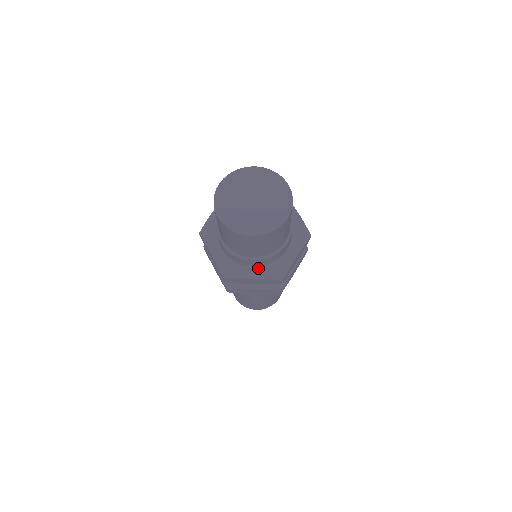
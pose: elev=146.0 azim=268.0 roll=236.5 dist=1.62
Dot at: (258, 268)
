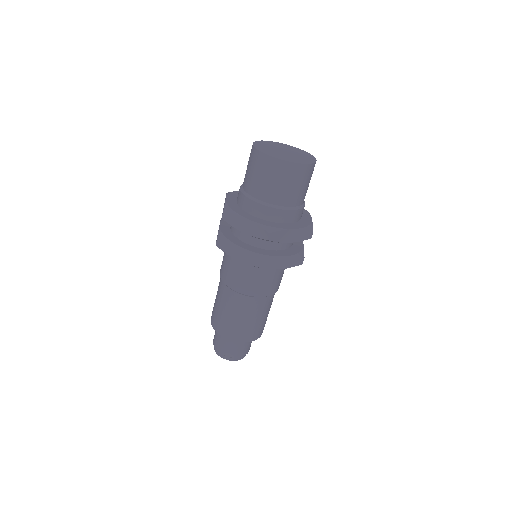
Dot at: (291, 224)
